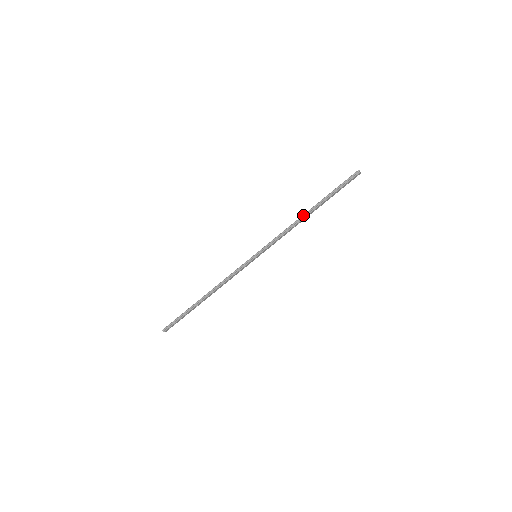
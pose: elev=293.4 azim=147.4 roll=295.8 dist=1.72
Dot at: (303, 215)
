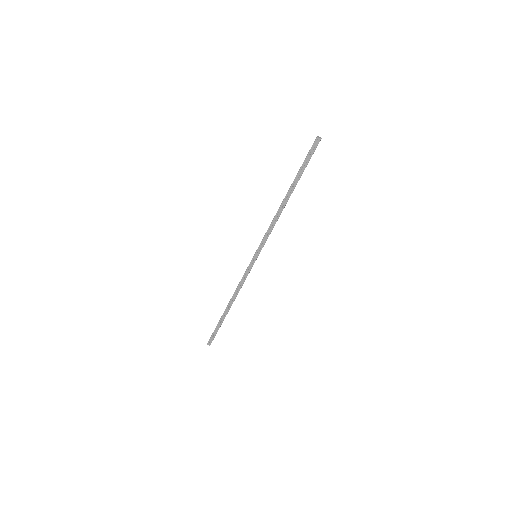
Dot at: (282, 202)
